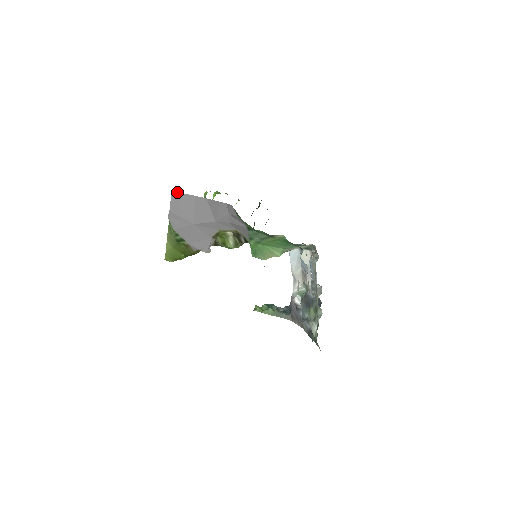
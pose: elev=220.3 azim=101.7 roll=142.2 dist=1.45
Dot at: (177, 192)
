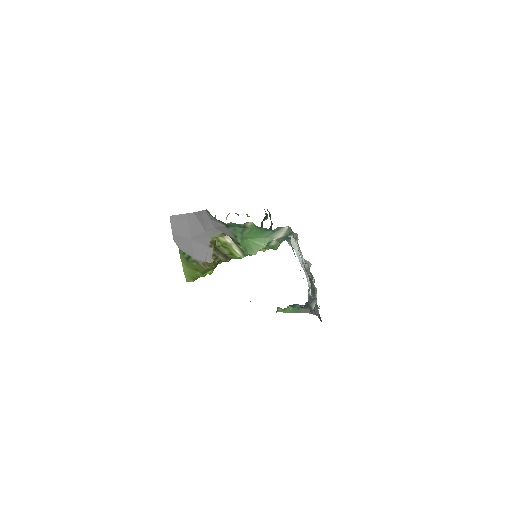
Dot at: (173, 215)
